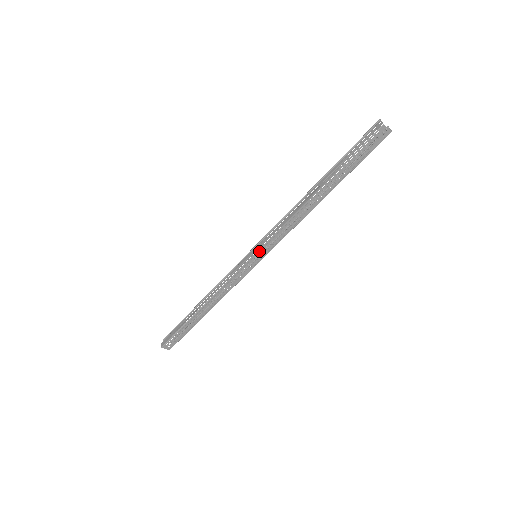
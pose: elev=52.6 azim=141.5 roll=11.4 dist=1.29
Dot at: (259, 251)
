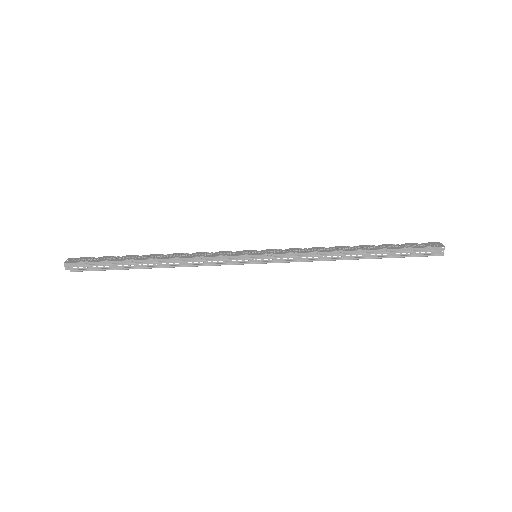
Dot at: (266, 251)
